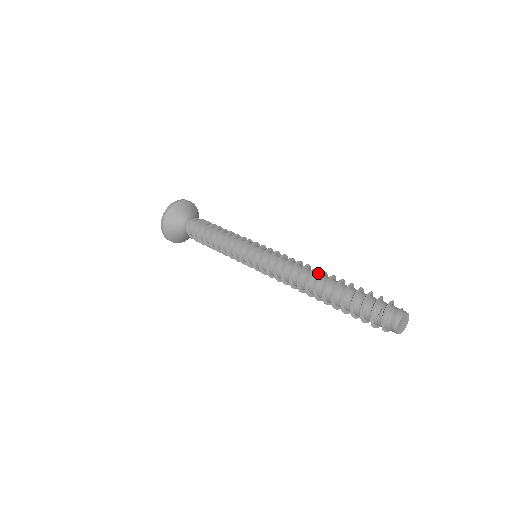
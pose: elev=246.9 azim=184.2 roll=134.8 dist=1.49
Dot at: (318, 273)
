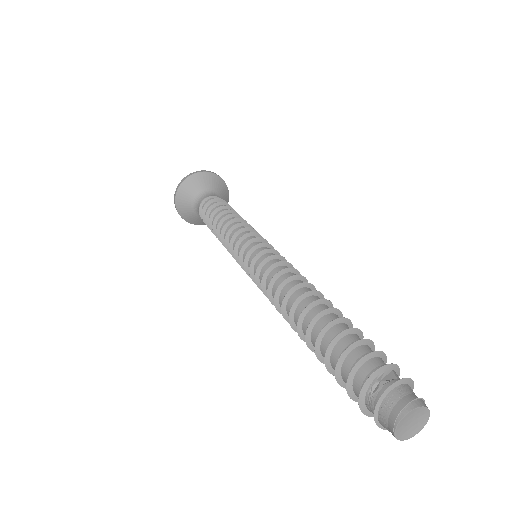
Dot at: occluded
